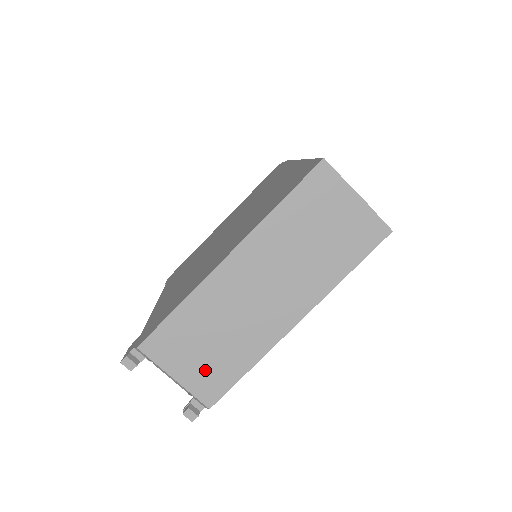
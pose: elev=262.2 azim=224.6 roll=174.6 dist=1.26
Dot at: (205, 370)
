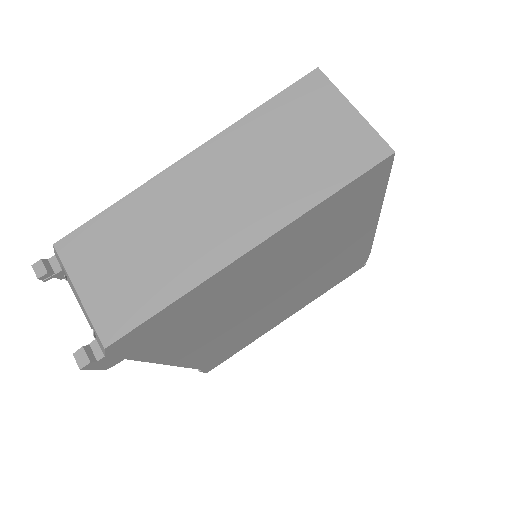
Dot at: (118, 290)
